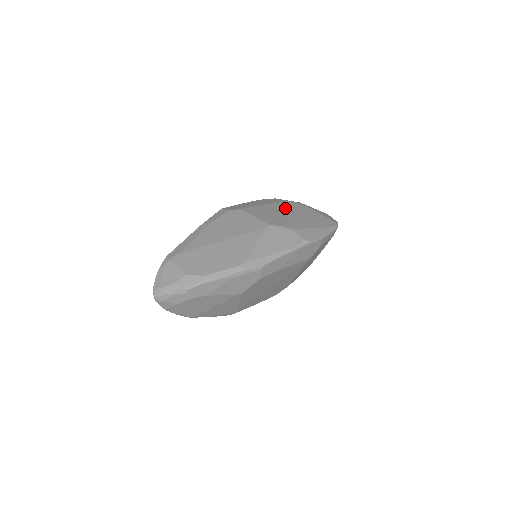
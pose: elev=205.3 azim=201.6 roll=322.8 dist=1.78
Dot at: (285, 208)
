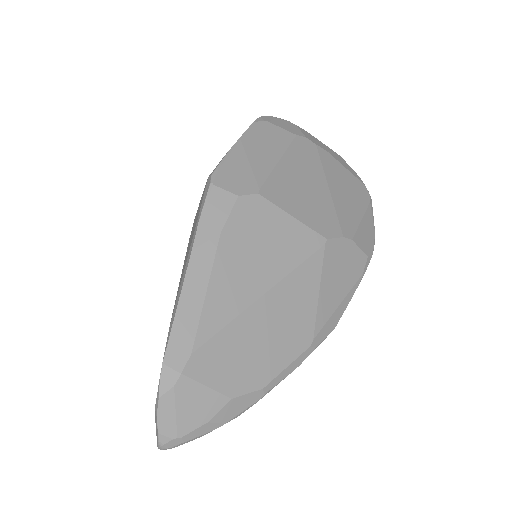
Dot at: (308, 167)
